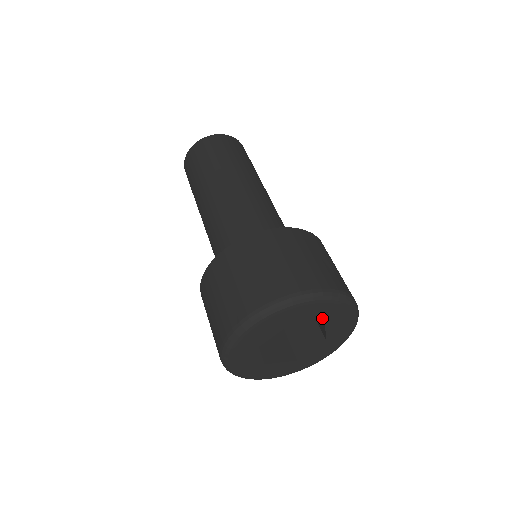
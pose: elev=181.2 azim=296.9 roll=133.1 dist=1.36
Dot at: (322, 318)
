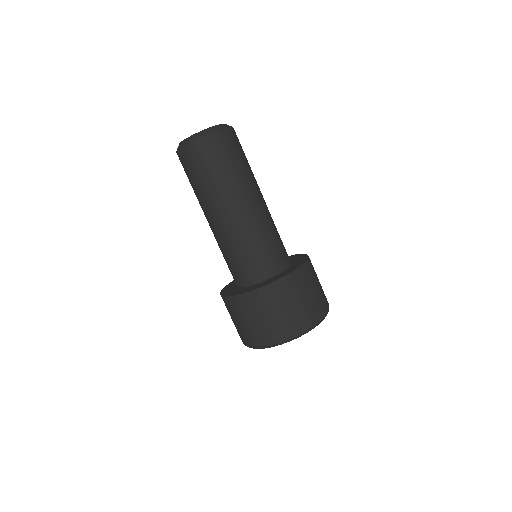
Dot at: occluded
